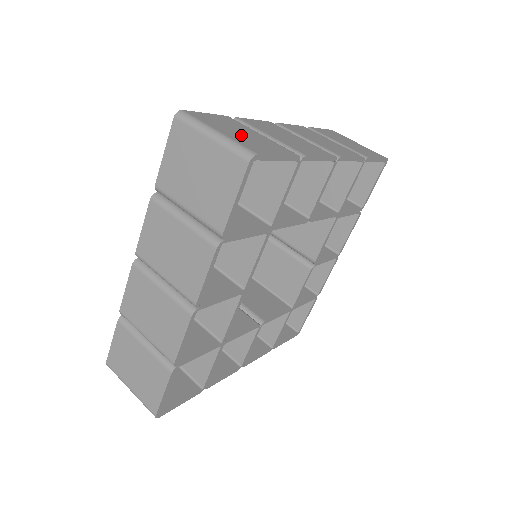
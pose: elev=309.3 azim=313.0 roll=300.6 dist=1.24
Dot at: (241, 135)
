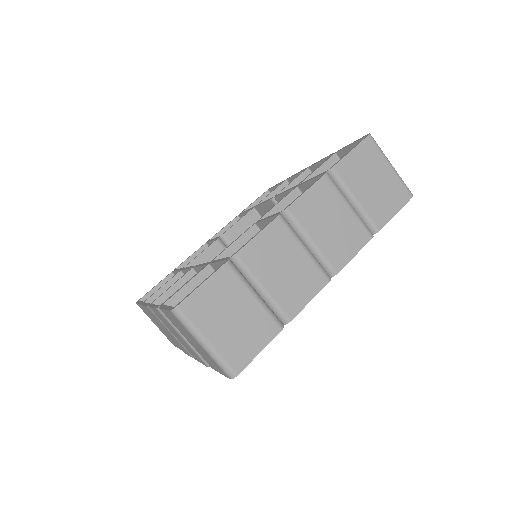
Dot at: (230, 328)
